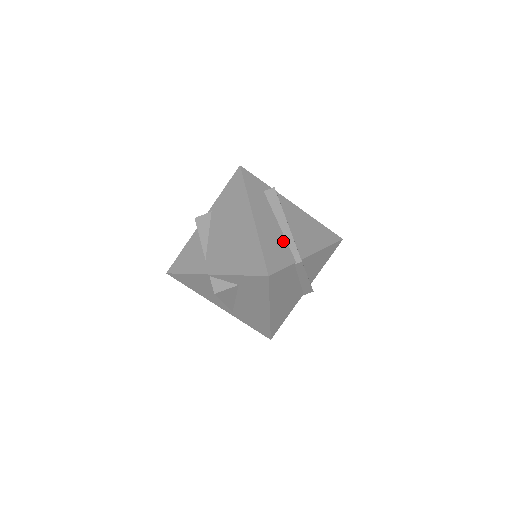
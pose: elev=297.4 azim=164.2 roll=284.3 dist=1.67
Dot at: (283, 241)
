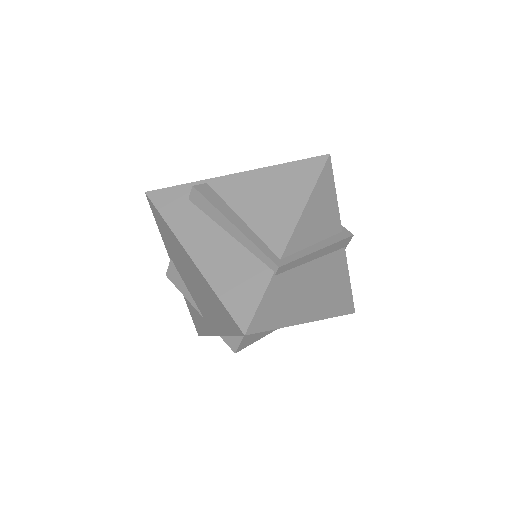
Dot at: (243, 255)
